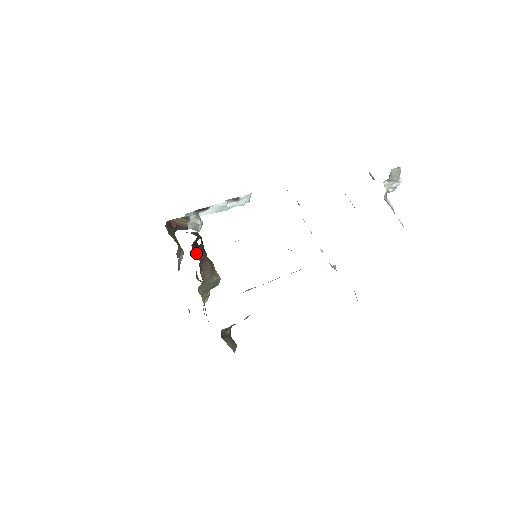
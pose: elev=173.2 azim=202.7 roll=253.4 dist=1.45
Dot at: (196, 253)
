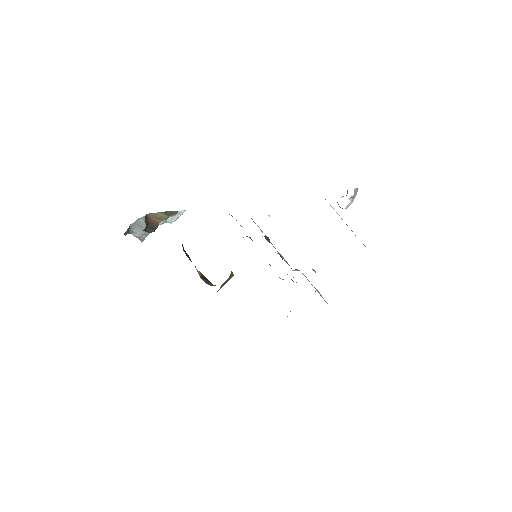
Dot at: (185, 253)
